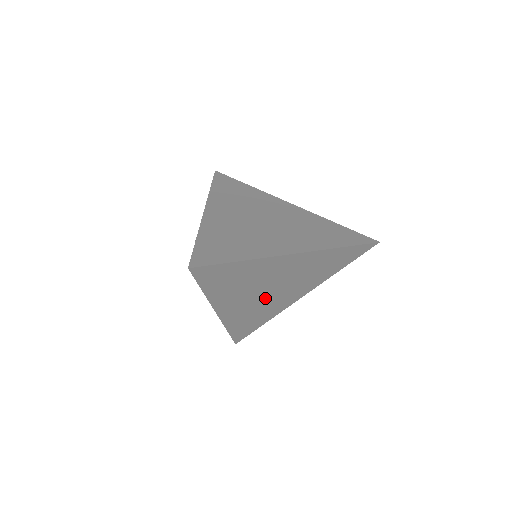
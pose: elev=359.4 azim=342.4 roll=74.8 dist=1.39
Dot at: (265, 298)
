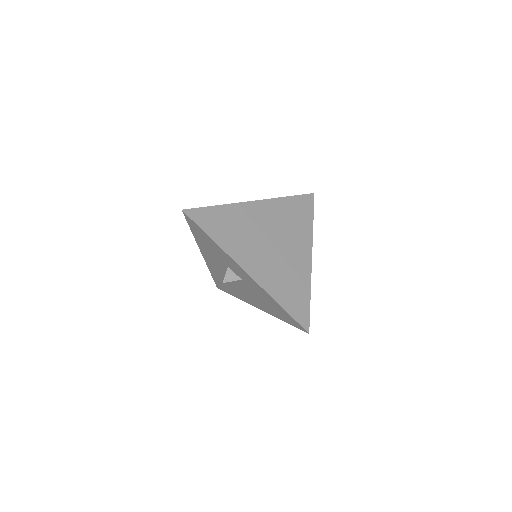
Dot at: occluded
